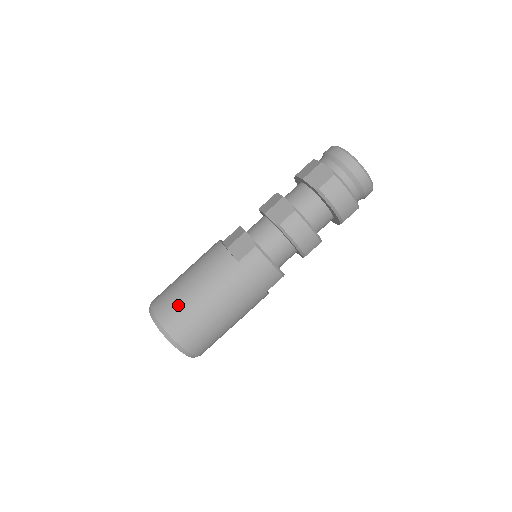
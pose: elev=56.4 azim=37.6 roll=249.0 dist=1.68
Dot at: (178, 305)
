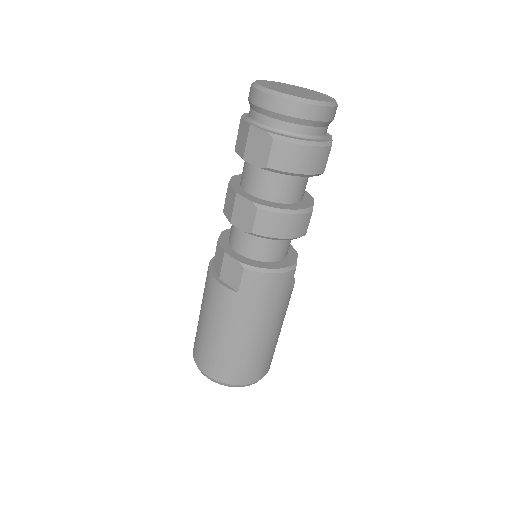
Dot at: (214, 356)
